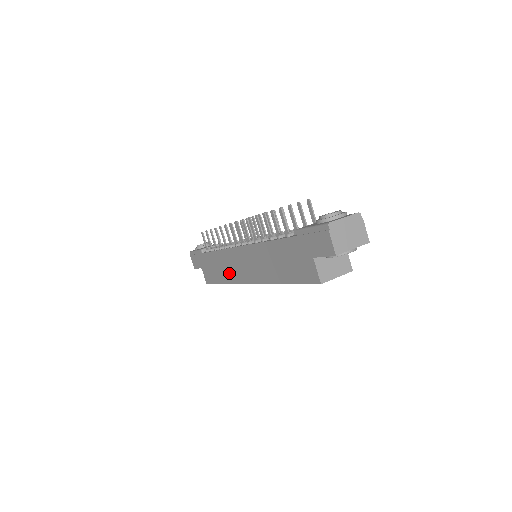
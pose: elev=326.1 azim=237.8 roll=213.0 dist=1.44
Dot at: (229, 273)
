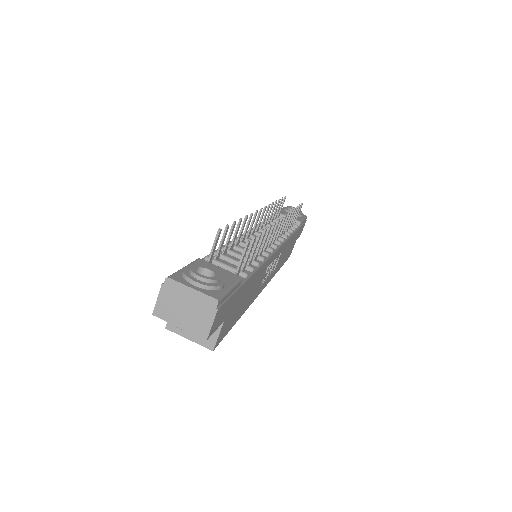
Dot at: occluded
